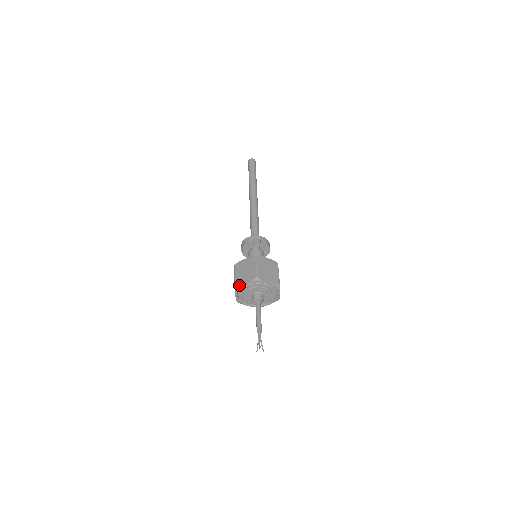
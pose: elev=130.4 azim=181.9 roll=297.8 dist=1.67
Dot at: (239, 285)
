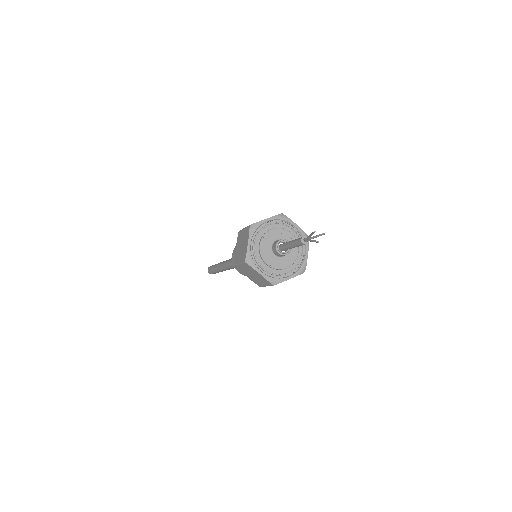
Dot at: (246, 253)
